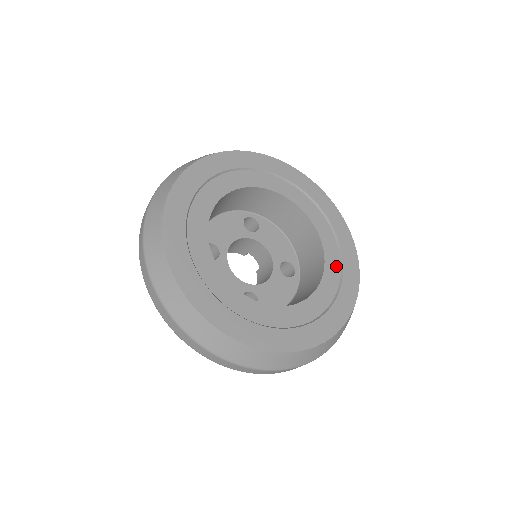
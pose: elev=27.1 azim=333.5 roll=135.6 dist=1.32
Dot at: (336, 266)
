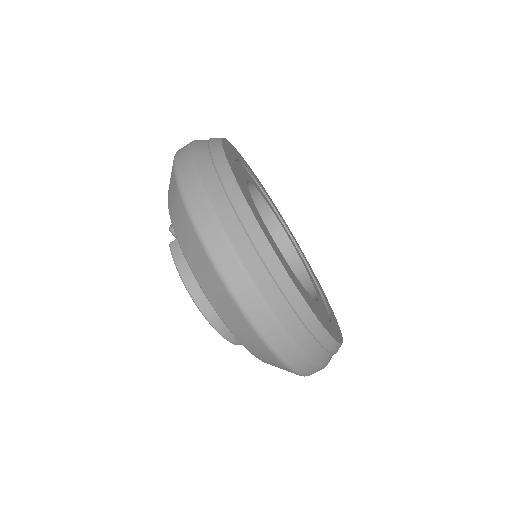
Dot at: (324, 315)
